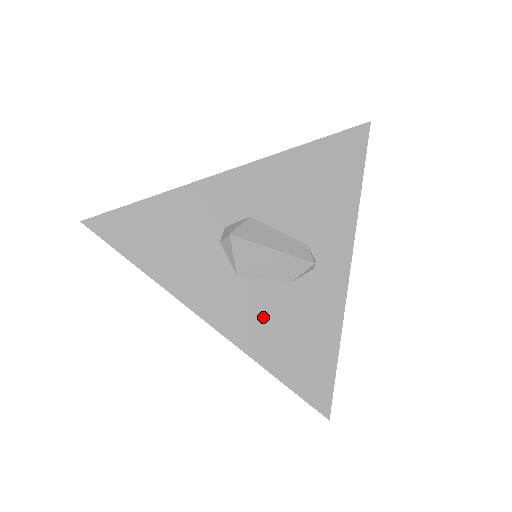
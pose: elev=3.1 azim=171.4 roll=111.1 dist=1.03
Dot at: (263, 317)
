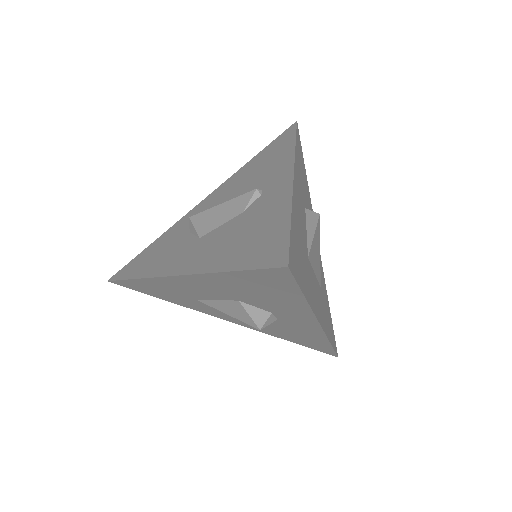
Dot at: (218, 244)
